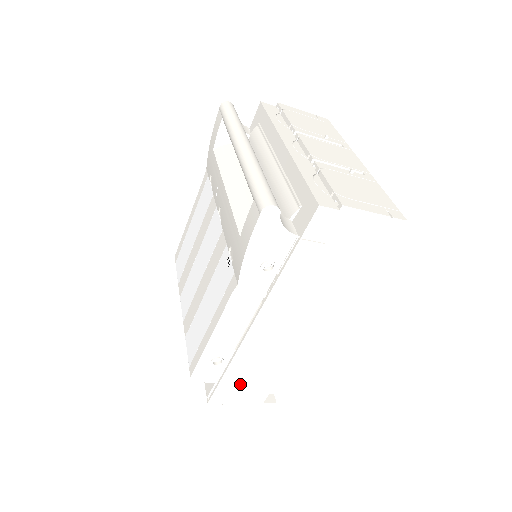
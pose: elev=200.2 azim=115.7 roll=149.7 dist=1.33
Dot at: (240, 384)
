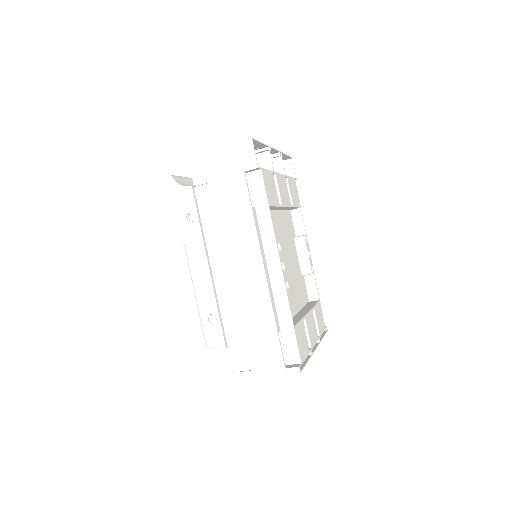
Dot at: (246, 344)
